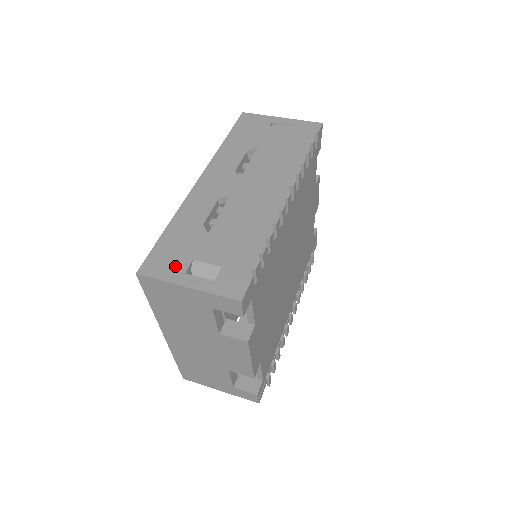
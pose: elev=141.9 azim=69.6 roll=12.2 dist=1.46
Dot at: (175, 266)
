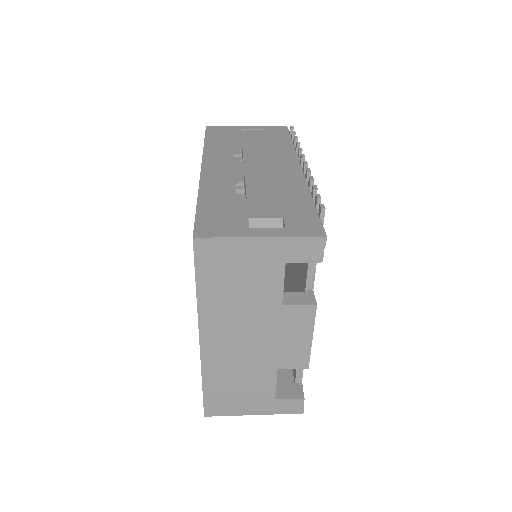
Dot at: (233, 225)
